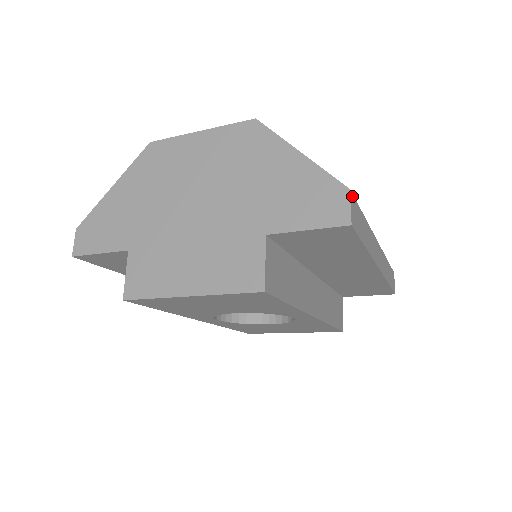
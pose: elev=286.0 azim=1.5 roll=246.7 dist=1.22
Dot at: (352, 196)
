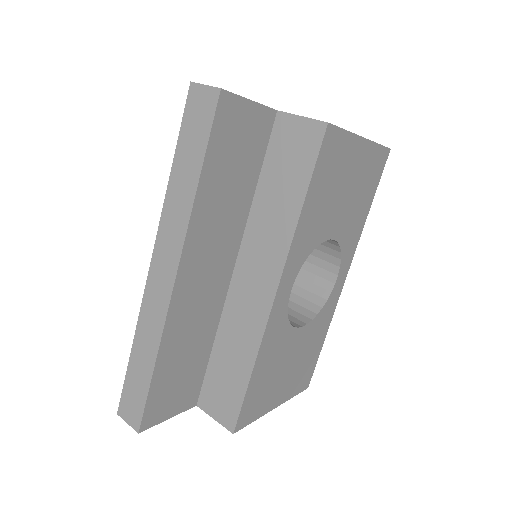
Dot at: occluded
